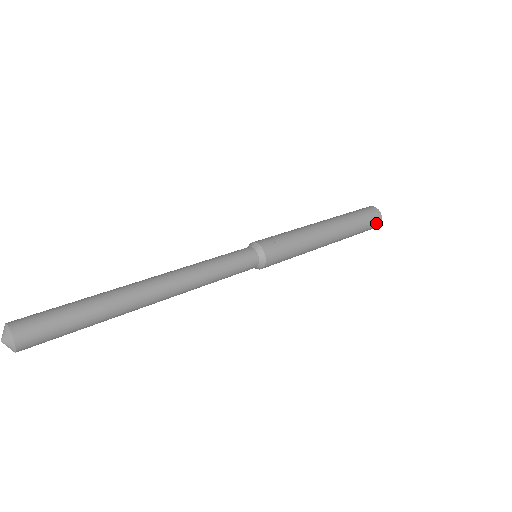
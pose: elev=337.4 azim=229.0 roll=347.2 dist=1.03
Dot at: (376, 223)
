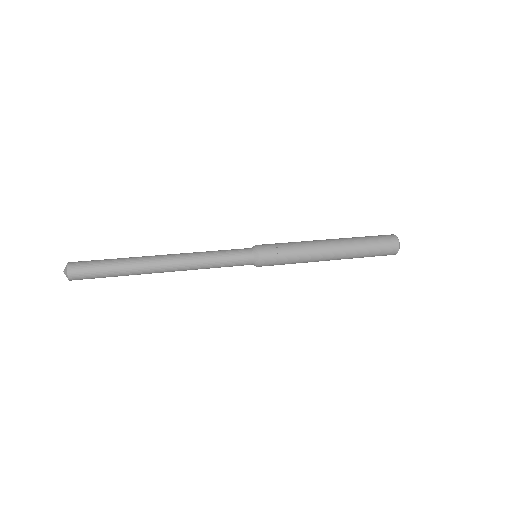
Dot at: occluded
